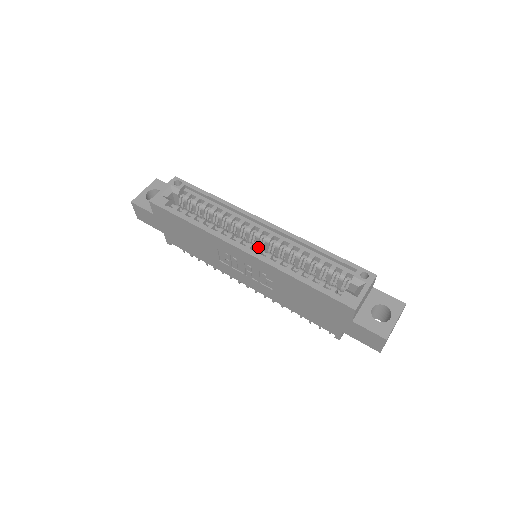
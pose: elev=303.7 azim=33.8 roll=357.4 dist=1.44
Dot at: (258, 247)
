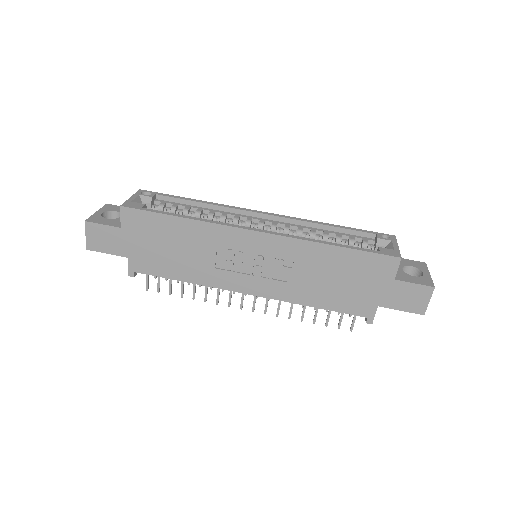
Dot at: occluded
